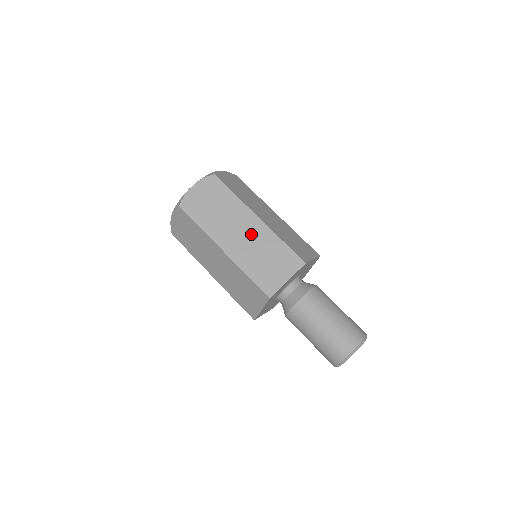
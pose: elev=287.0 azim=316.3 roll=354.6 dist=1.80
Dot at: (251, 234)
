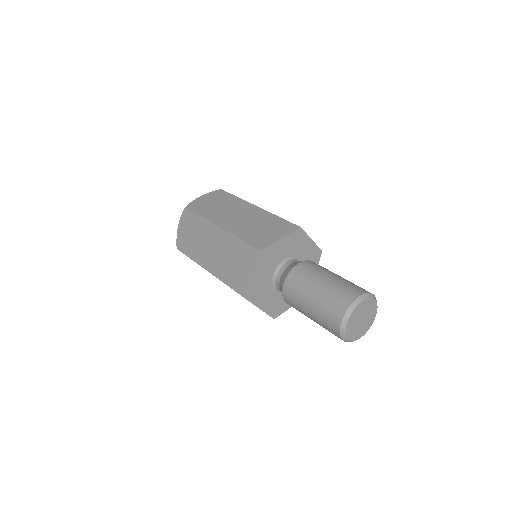
Dot at: (248, 215)
